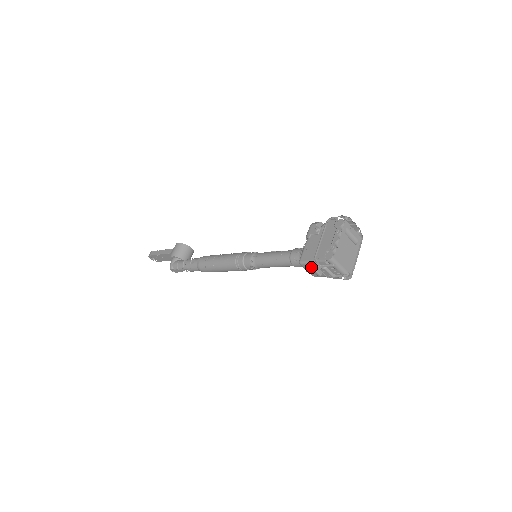
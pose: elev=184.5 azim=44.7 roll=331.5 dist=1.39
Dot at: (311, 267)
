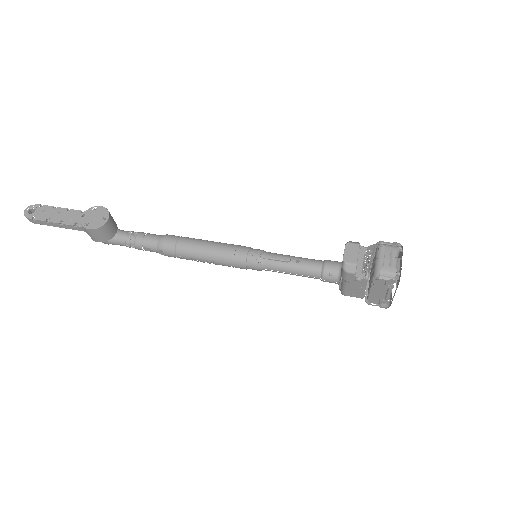
Dot at: occluded
